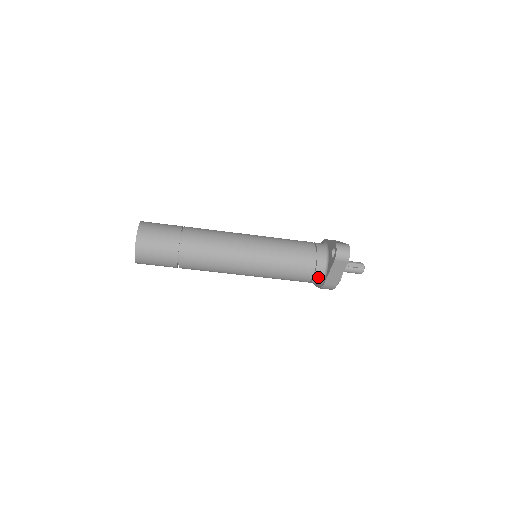
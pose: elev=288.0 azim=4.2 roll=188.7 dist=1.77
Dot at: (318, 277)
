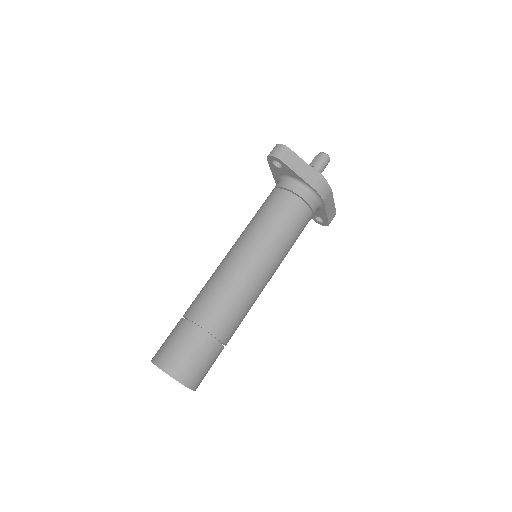
Dot at: (304, 193)
